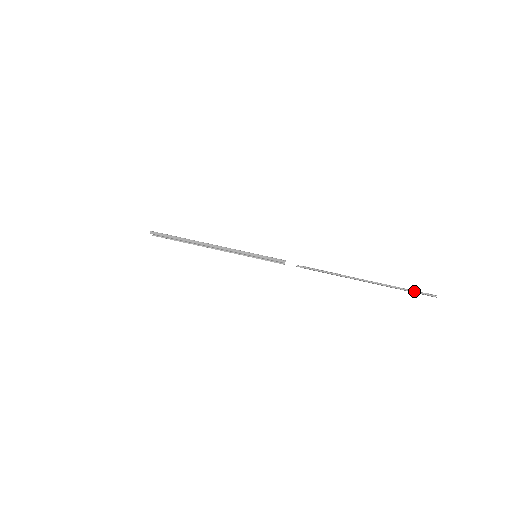
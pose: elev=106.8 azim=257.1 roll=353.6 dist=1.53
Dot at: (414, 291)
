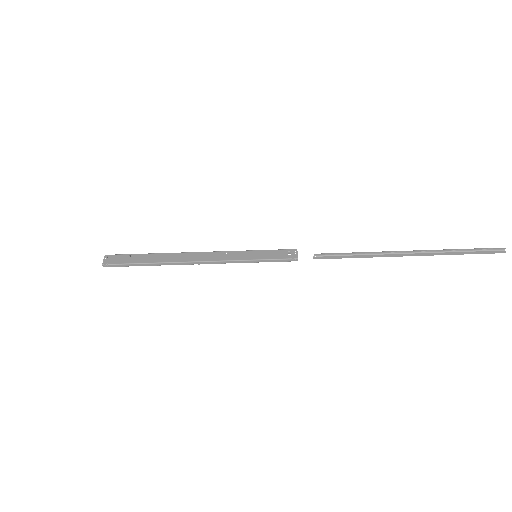
Dot at: (475, 249)
